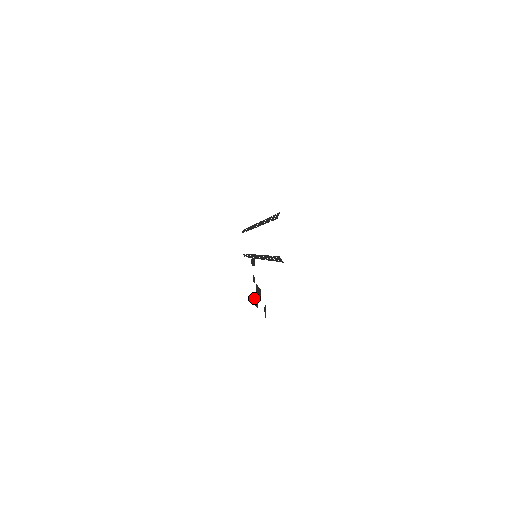
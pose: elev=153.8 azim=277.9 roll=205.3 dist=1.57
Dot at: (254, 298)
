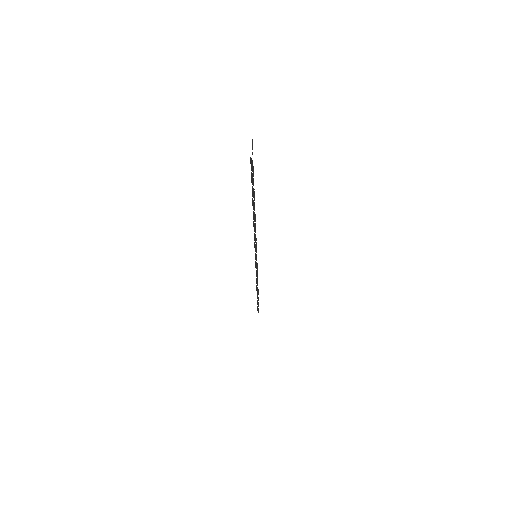
Dot at: occluded
